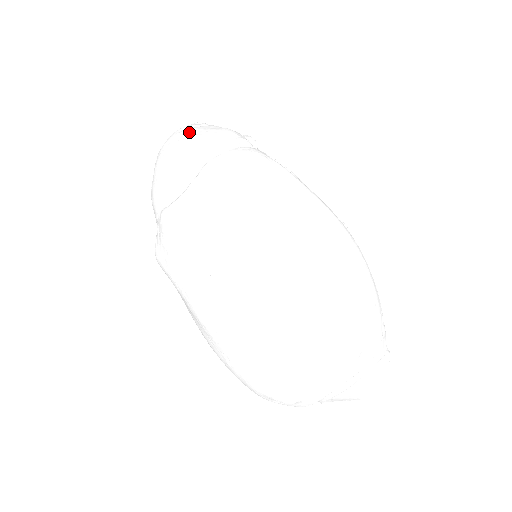
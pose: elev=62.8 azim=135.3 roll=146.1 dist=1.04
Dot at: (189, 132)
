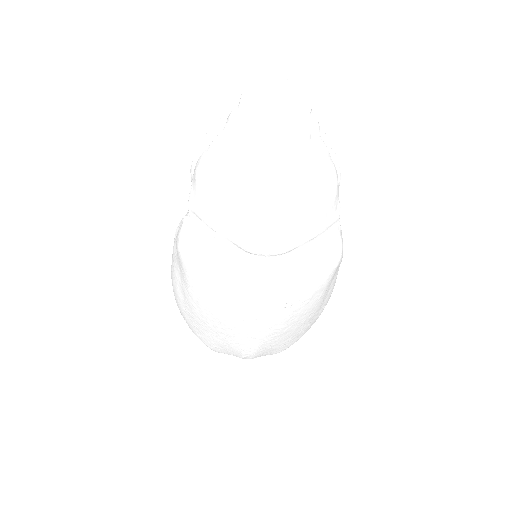
Dot at: (307, 173)
